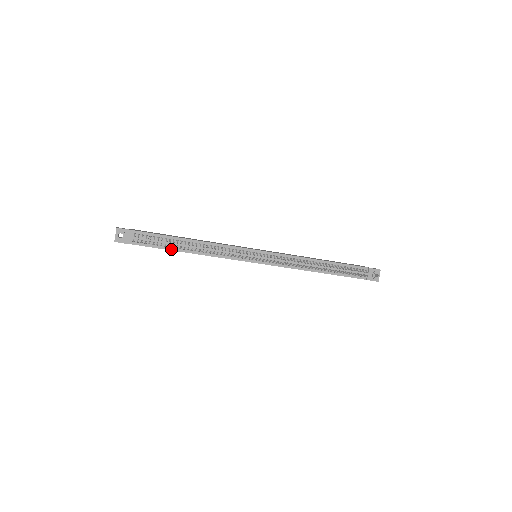
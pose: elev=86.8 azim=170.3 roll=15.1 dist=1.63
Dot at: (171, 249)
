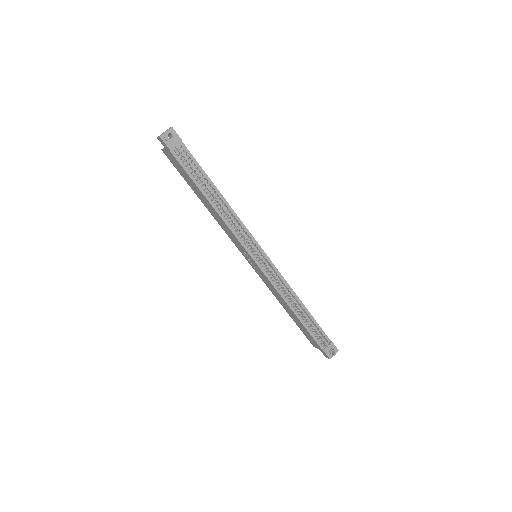
Dot at: (199, 187)
